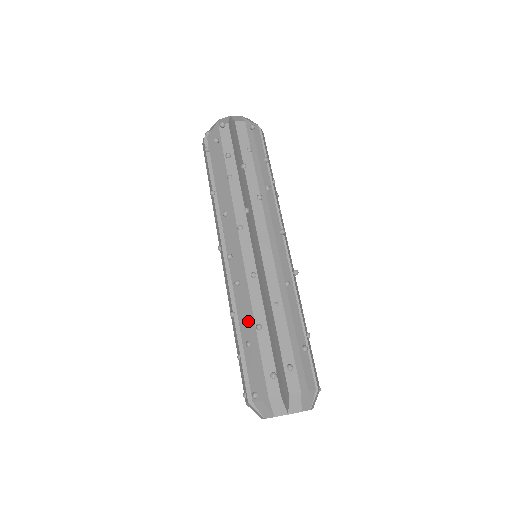
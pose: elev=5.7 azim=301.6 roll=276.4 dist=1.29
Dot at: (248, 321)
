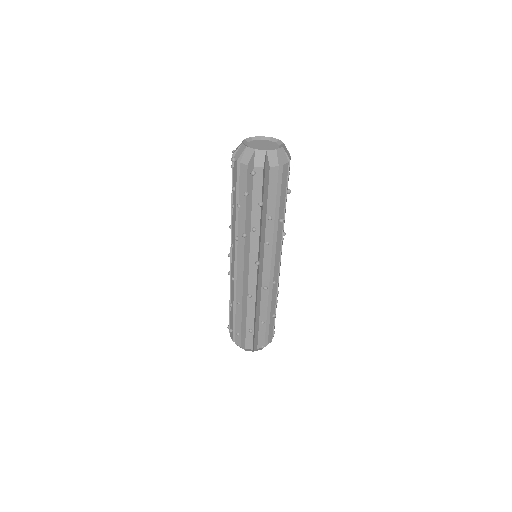
Dot at: (230, 296)
